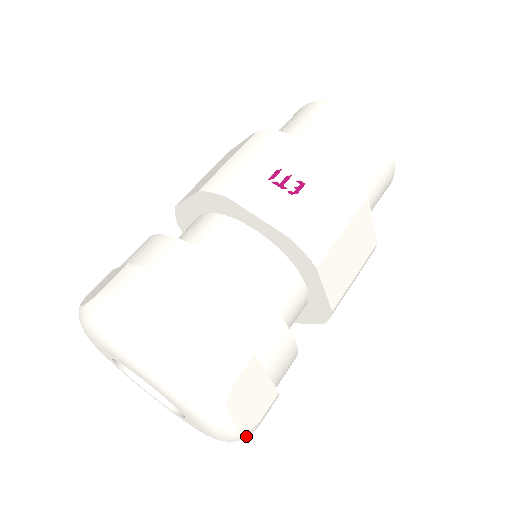
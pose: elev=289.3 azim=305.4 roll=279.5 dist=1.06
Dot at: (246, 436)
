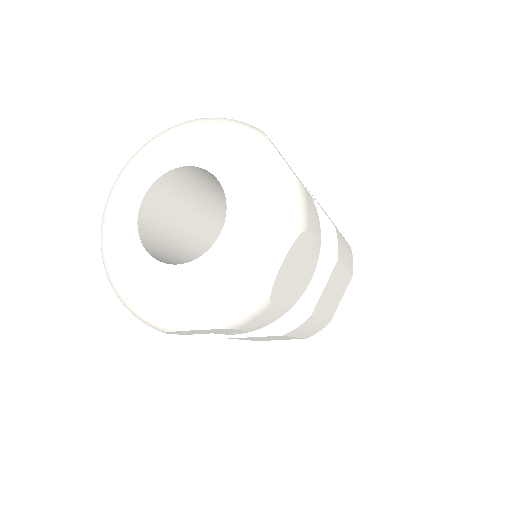
Dot at: (251, 307)
